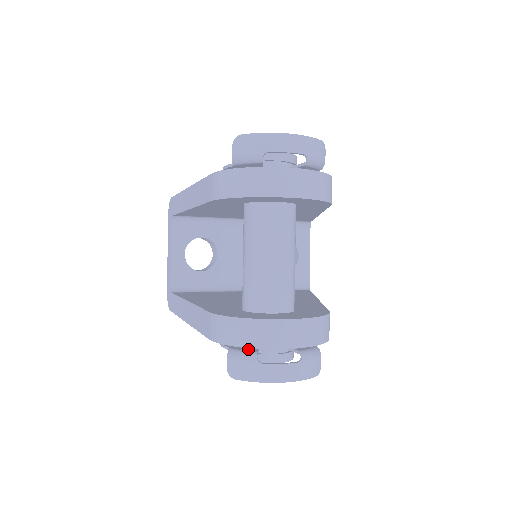
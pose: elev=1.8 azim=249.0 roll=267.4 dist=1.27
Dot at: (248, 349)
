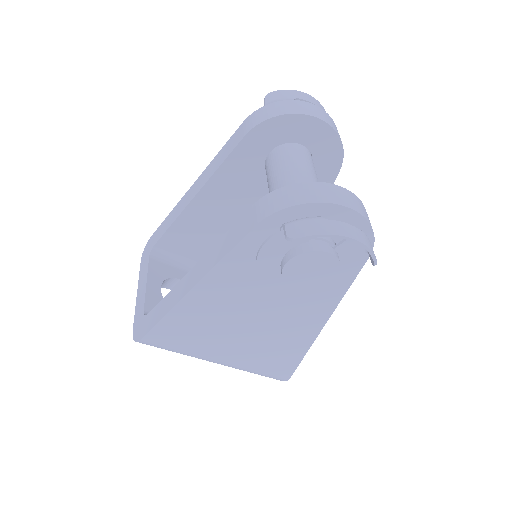
Dot at: occluded
